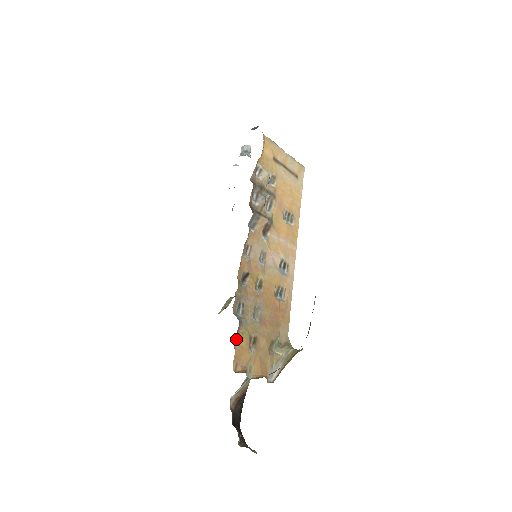
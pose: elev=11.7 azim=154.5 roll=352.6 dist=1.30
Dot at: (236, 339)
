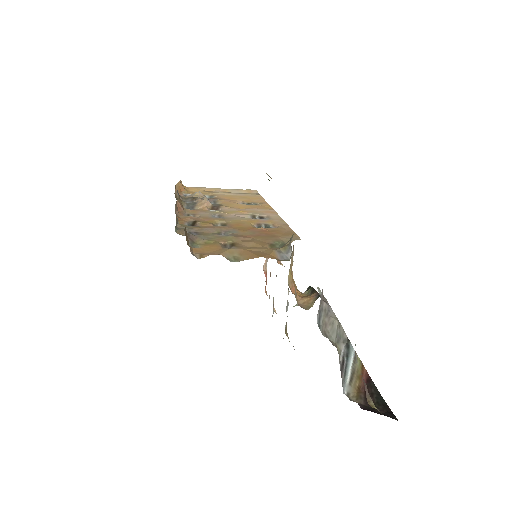
Dot at: (194, 246)
